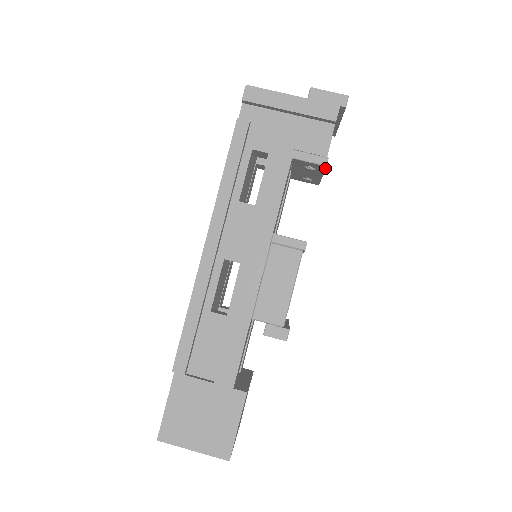
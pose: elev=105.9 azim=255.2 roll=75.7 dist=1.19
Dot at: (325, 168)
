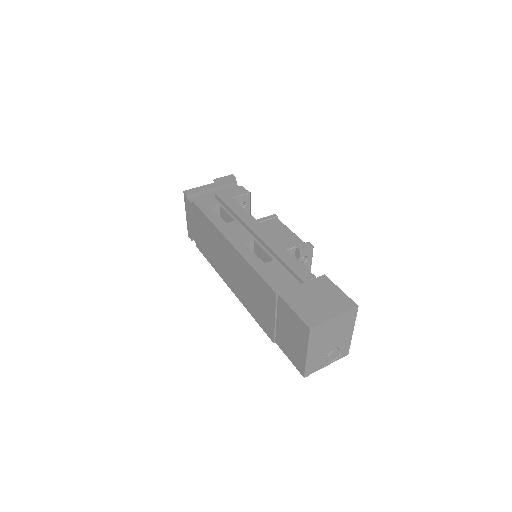
Dot at: (250, 197)
